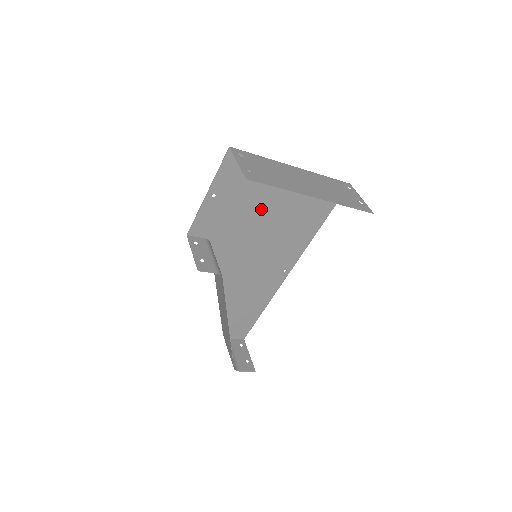
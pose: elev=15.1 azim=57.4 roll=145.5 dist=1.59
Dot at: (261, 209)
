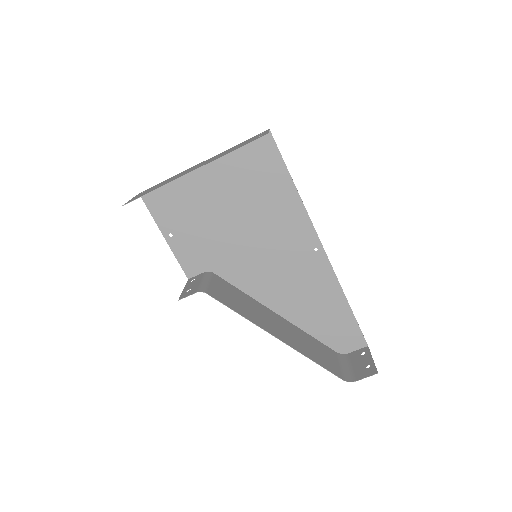
Dot at: (219, 215)
